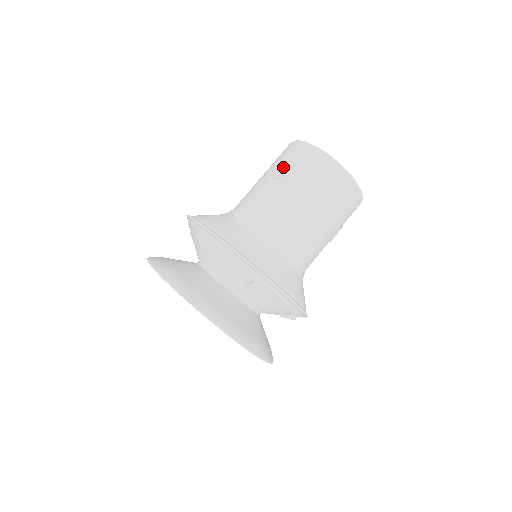
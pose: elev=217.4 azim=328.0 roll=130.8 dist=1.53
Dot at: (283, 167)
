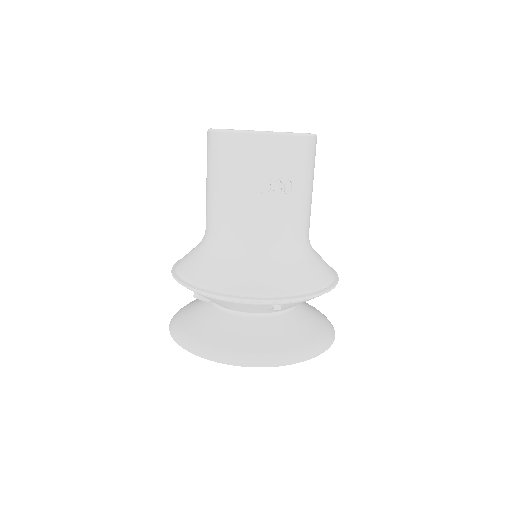
Dot at: (278, 177)
